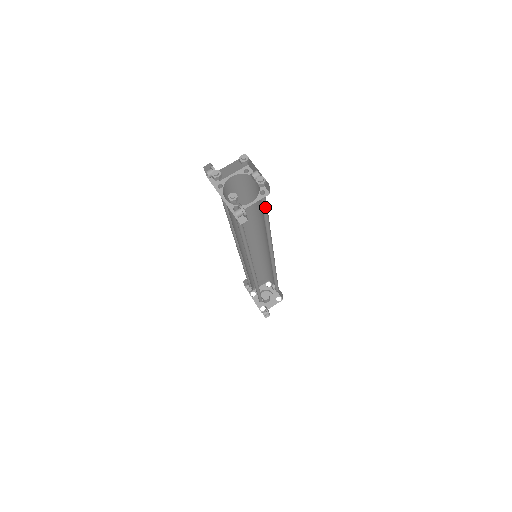
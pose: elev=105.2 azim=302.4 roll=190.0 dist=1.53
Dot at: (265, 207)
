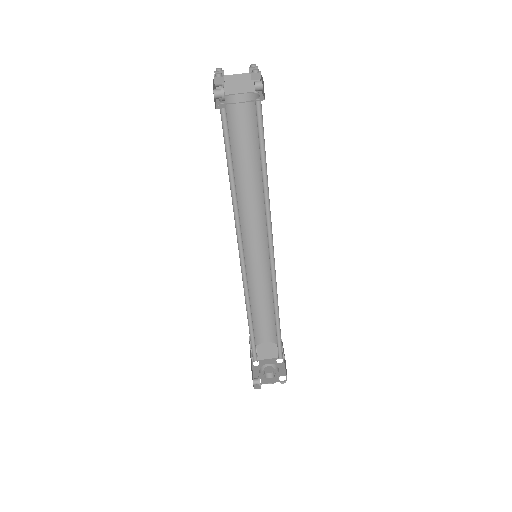
Dot at: (263, 137)
